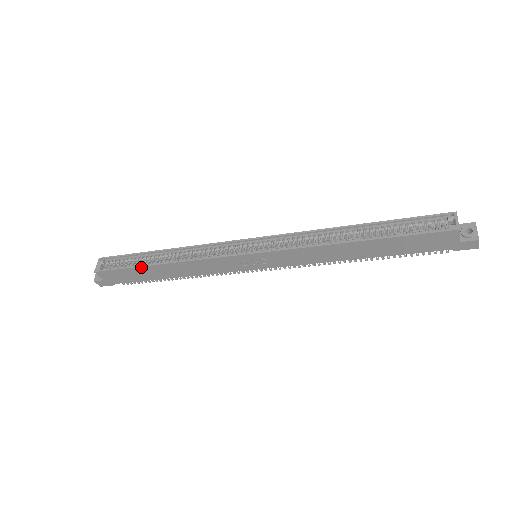
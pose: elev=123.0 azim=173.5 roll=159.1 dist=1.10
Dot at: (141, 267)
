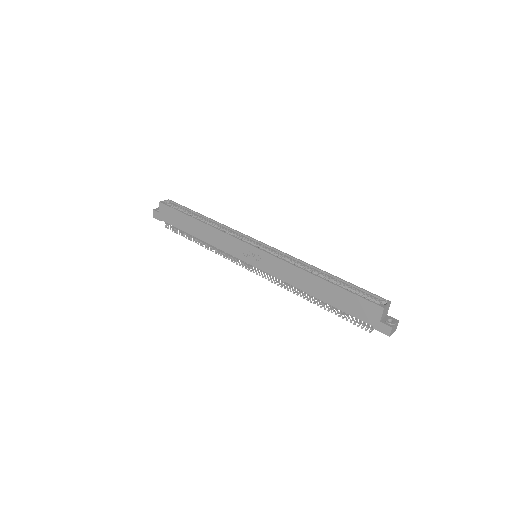
Dot at: (187, 216)
